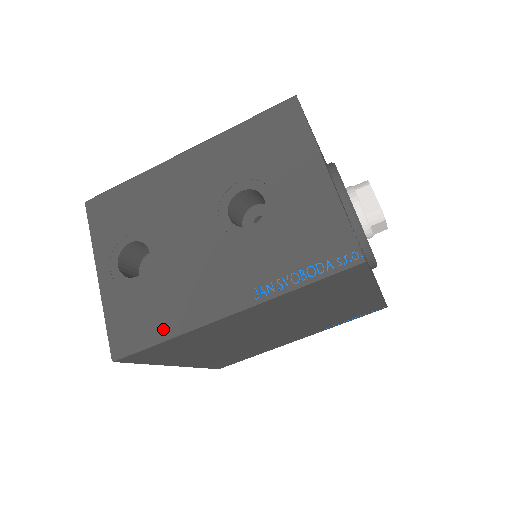
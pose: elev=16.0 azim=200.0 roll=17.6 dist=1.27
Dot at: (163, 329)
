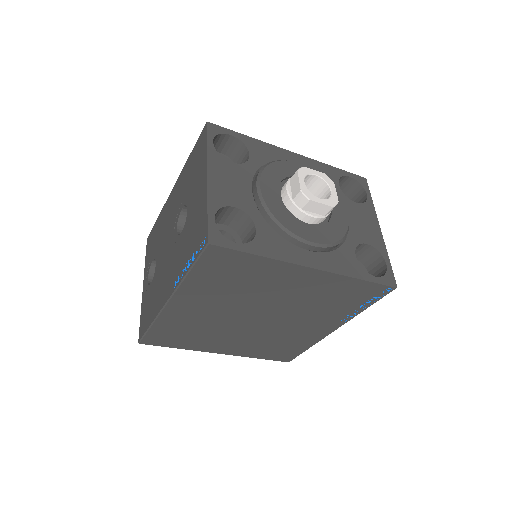
Dot at: (151, 318)
